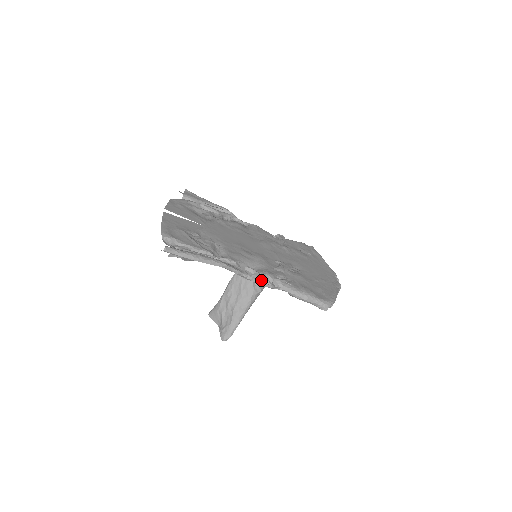
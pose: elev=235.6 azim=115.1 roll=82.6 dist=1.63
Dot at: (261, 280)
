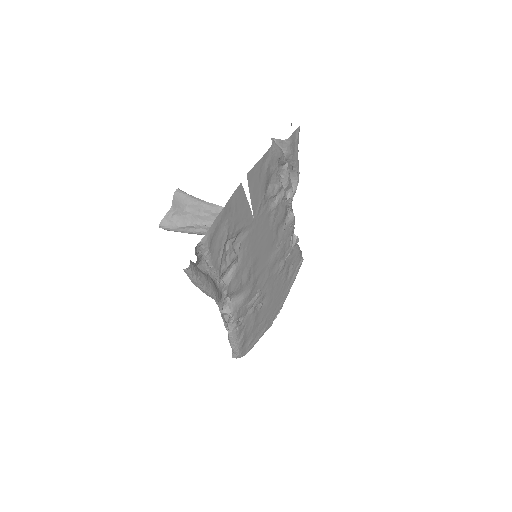
Dot at: (225, 314)
